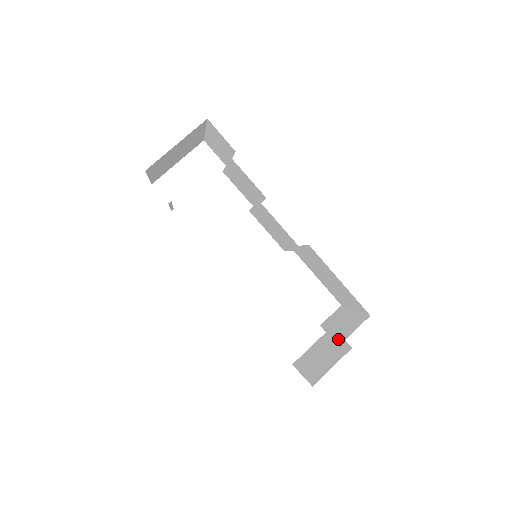
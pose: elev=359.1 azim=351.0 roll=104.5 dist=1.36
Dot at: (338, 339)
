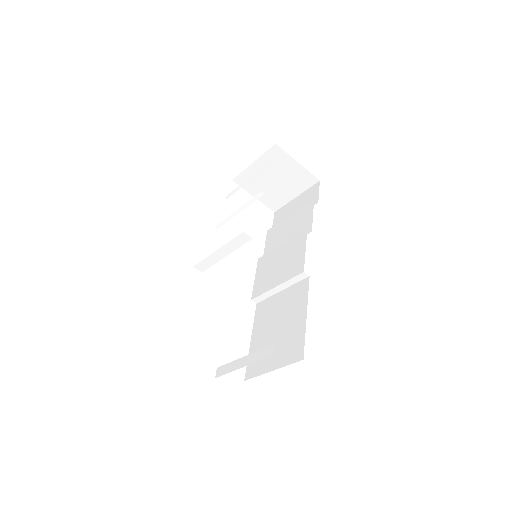
Dot at: (244, 366)
